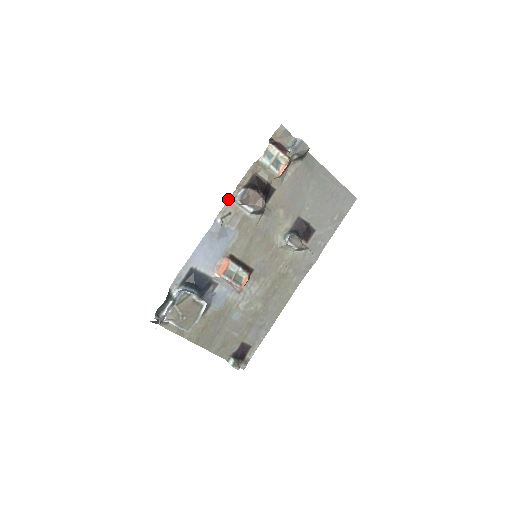
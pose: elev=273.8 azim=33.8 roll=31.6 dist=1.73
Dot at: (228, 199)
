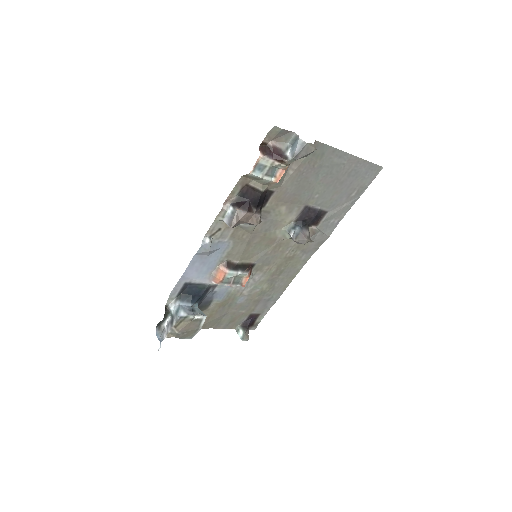
Dot at: (215, 218)
